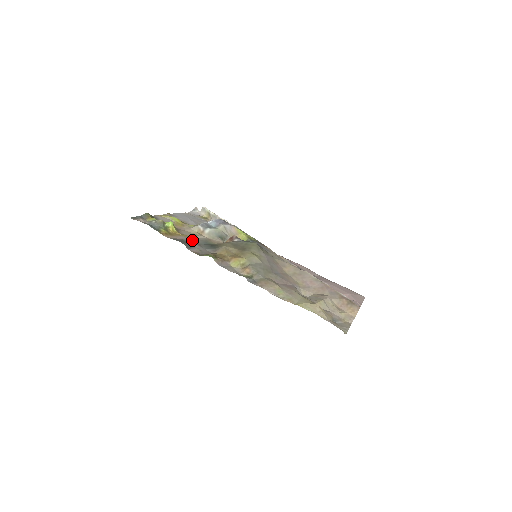
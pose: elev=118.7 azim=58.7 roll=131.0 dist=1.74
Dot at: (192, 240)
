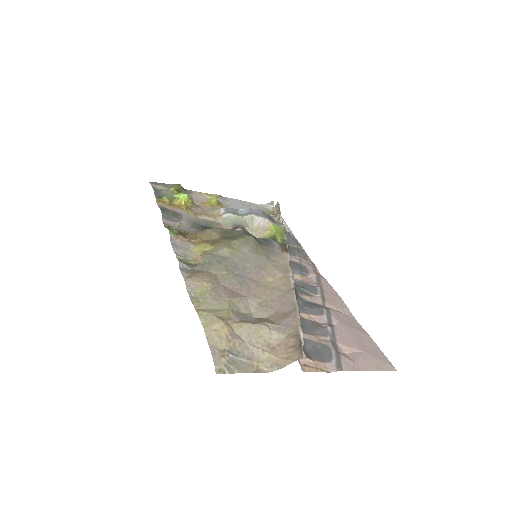
Dot at: (191, 217)
